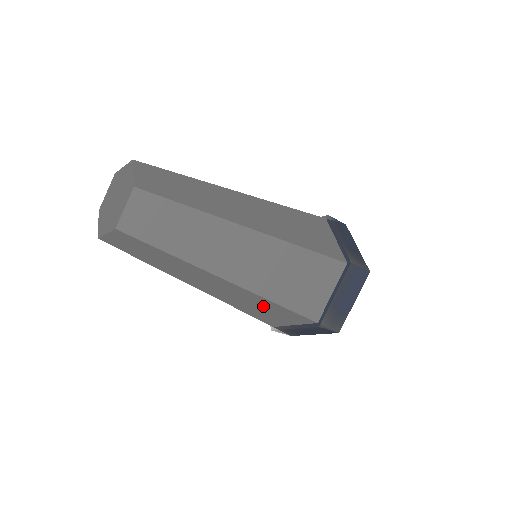
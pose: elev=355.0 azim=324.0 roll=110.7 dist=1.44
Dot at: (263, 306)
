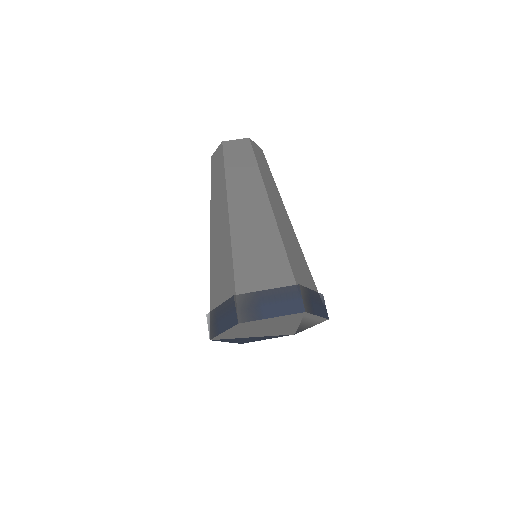
Dot at: (265, 247)
